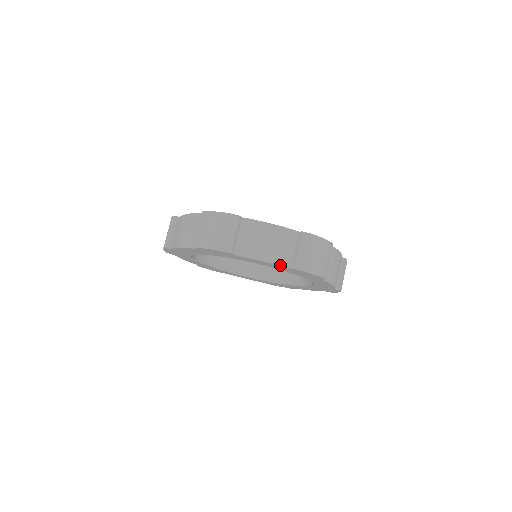
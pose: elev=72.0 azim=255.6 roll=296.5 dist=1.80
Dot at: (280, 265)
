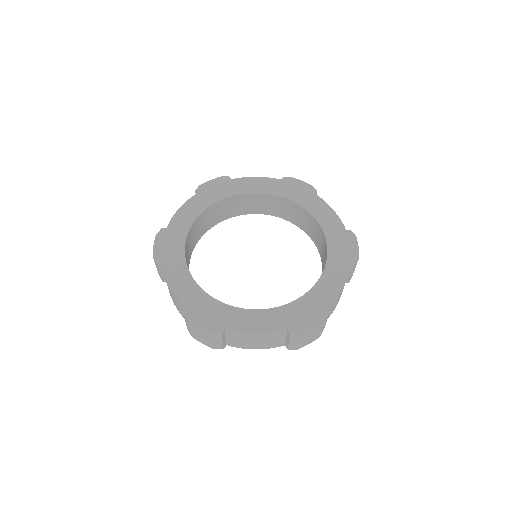
Dot at: occluded
